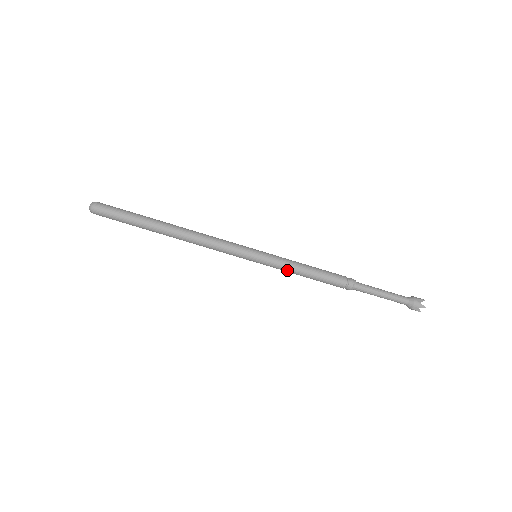
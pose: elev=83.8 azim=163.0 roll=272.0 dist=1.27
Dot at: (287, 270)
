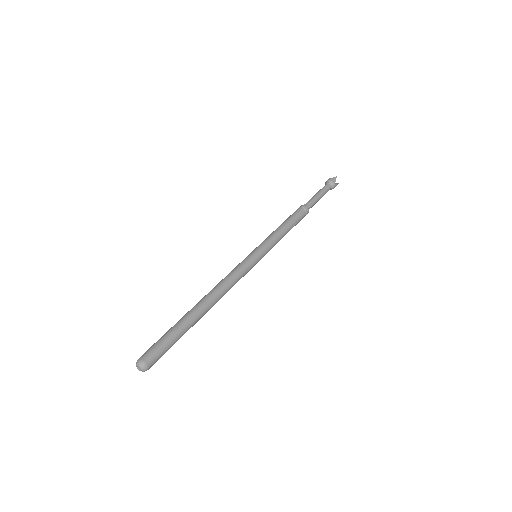
Dot at: occluded
